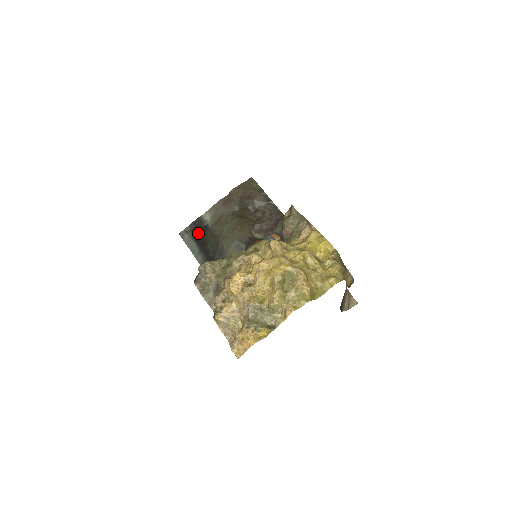
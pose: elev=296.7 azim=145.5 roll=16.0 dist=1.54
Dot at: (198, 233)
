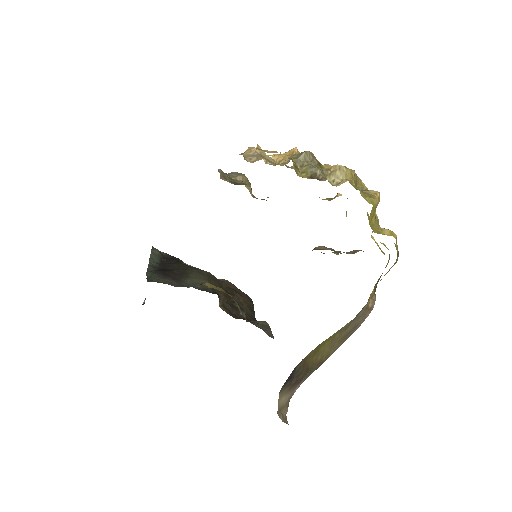
Dot at: occluded
